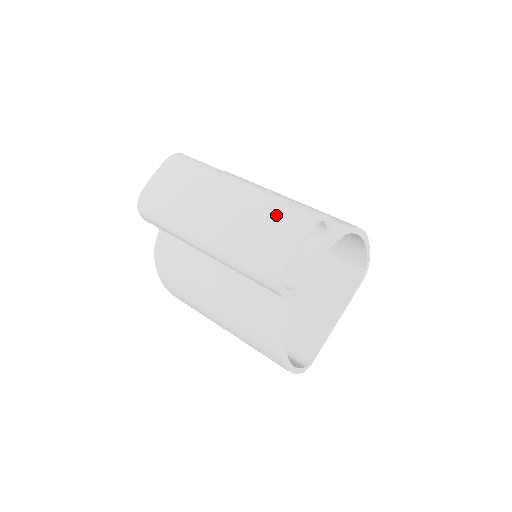
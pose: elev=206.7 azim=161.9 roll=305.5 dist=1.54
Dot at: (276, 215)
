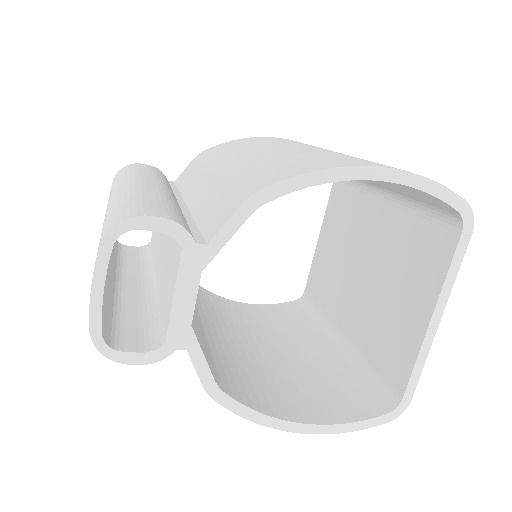
Dot at: occluded
